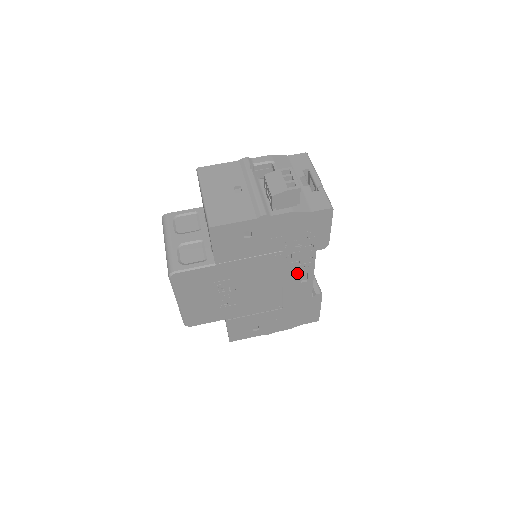
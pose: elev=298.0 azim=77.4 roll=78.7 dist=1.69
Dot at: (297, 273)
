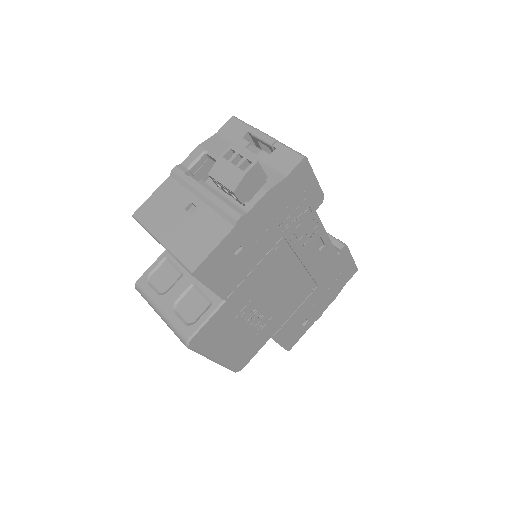
Dot at: (310, 245)
